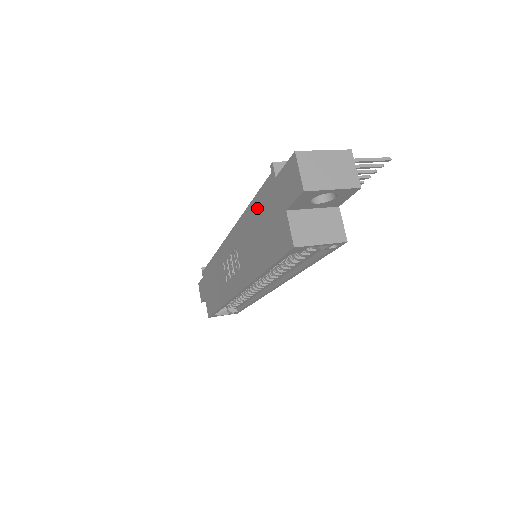
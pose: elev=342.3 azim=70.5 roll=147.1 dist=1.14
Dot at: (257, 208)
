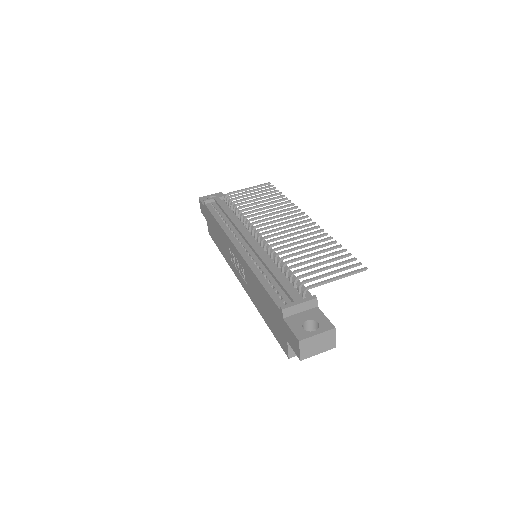
Dot at: (266, 296)
